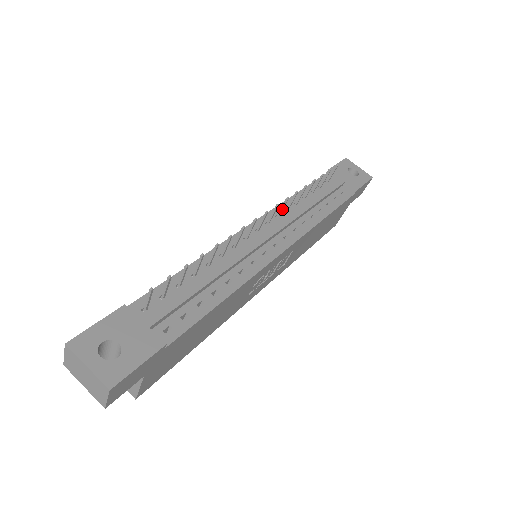
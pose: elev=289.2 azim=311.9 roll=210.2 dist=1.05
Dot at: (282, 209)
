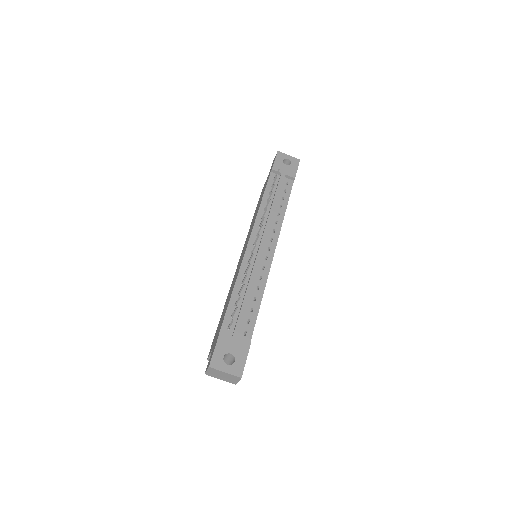
Dot at: (262, 222)
